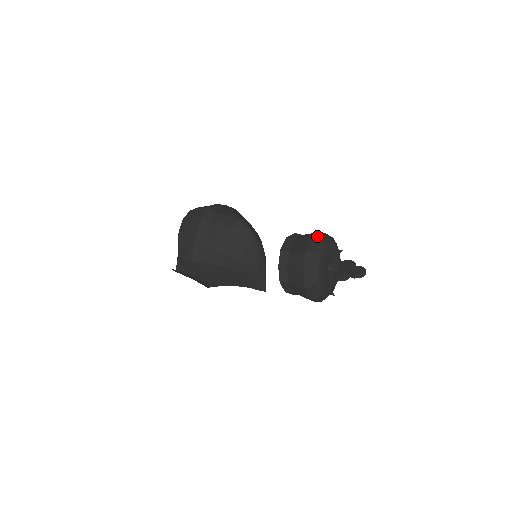
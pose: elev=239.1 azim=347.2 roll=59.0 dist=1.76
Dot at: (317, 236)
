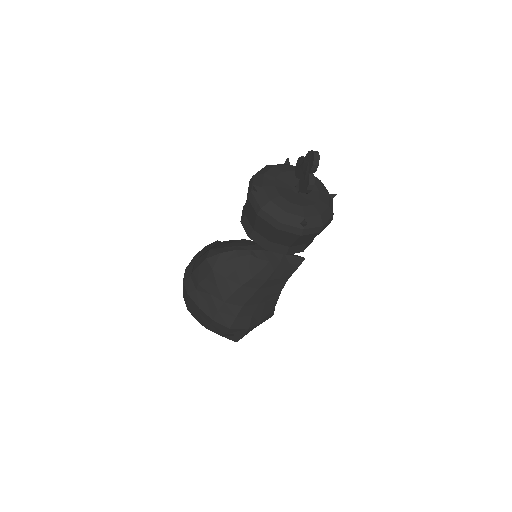
Dot at: (249, 190)
